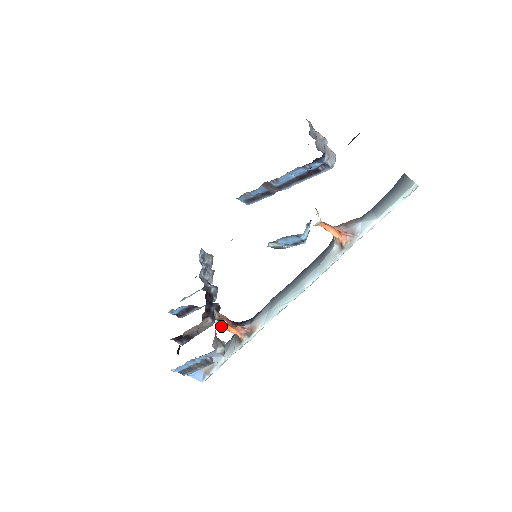
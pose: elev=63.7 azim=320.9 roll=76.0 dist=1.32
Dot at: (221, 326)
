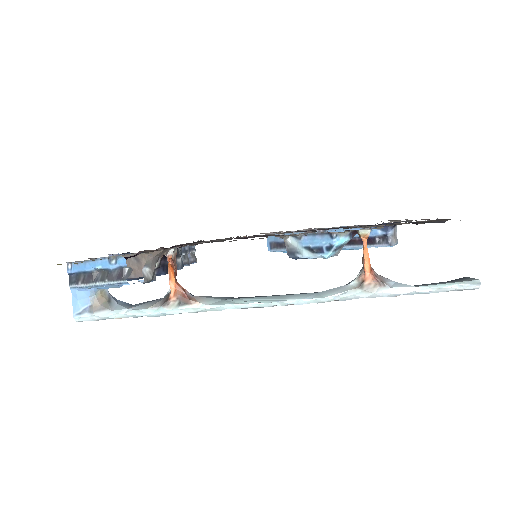
Dot at: (169, 263)
